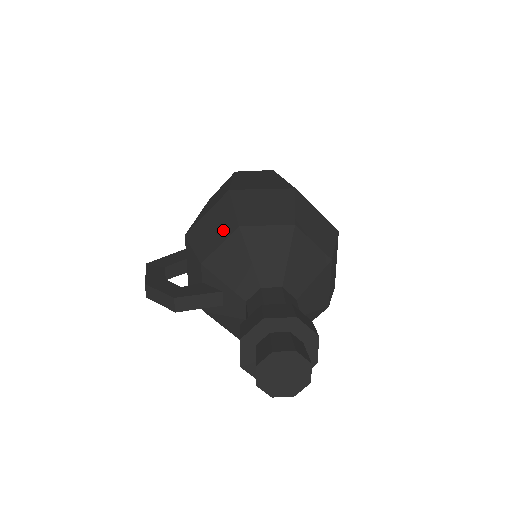
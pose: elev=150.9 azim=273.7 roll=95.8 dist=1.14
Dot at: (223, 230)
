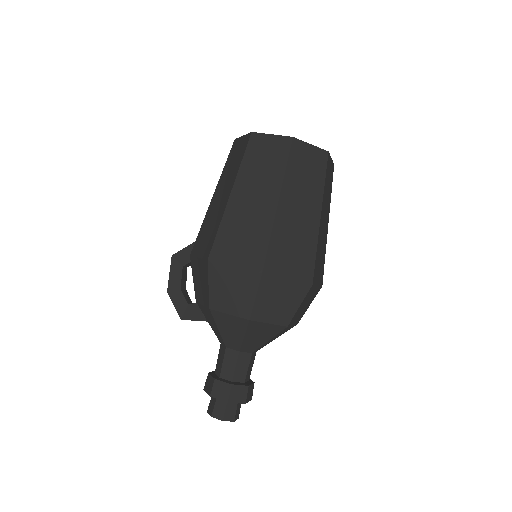
Dot at: (204, 296)
